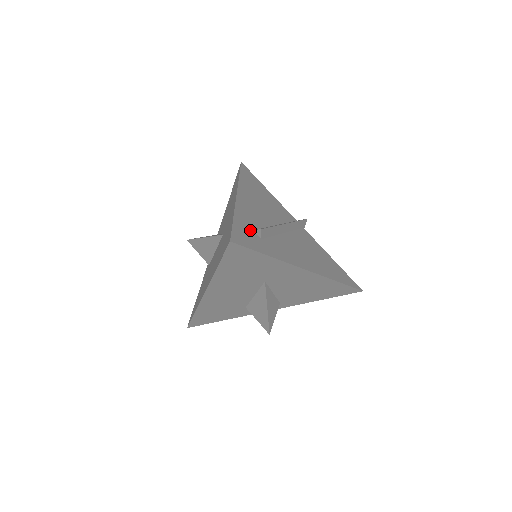
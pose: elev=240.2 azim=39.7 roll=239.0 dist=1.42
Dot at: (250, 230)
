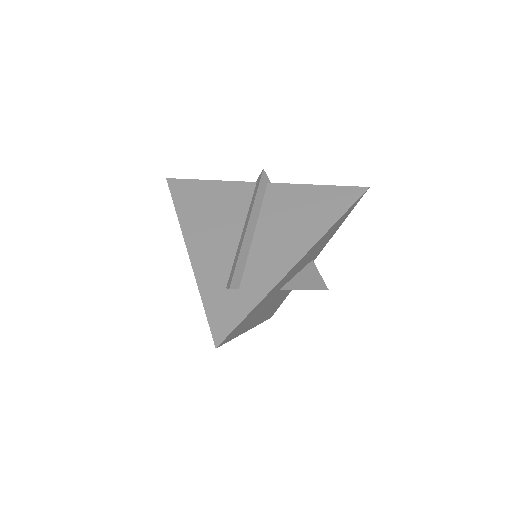
Dot at: (223, 294)
